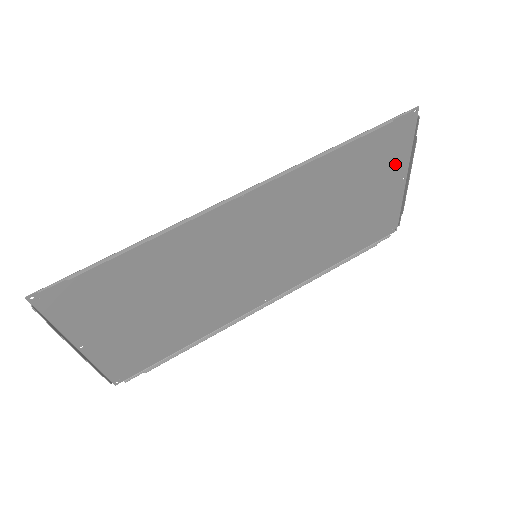
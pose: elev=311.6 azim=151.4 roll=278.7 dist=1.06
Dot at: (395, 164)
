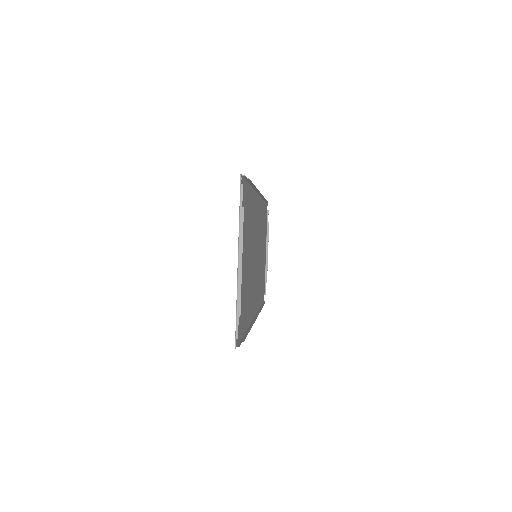
Dot at: (265, 237)
